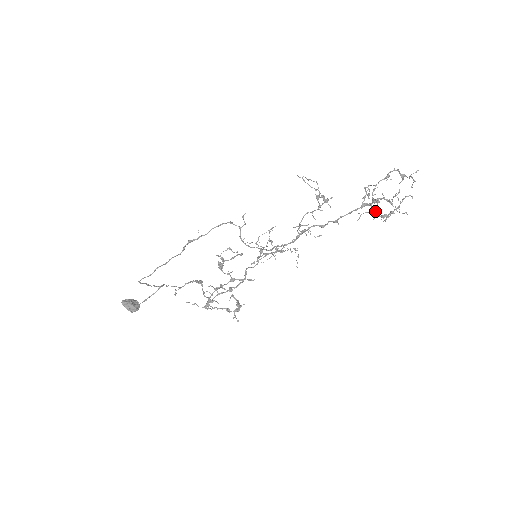
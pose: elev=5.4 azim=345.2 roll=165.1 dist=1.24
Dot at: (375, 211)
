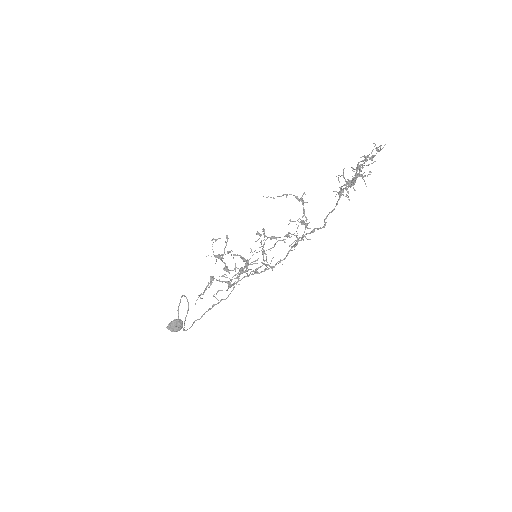
Dot at: occluded
